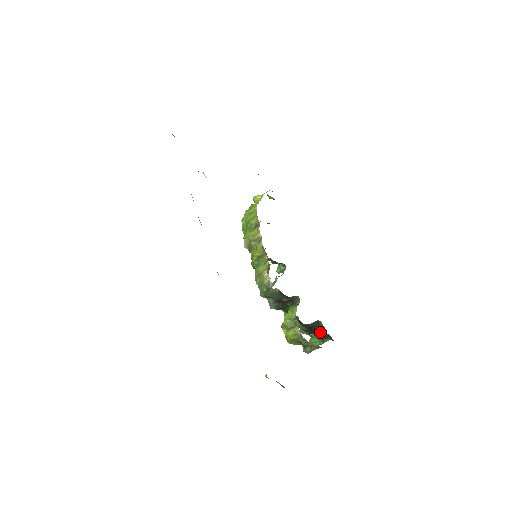
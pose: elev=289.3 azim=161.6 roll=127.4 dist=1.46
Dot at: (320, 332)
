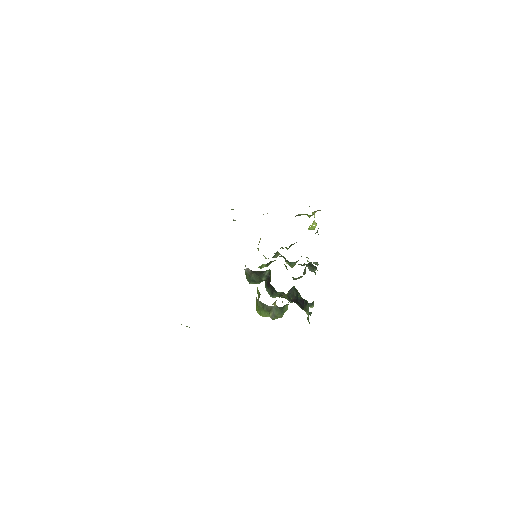
Dot at: occluded
